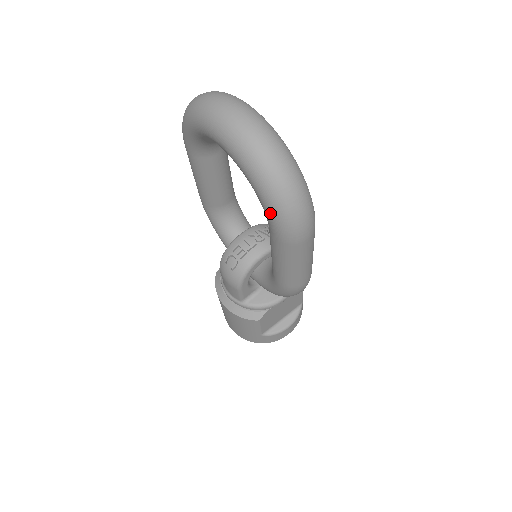
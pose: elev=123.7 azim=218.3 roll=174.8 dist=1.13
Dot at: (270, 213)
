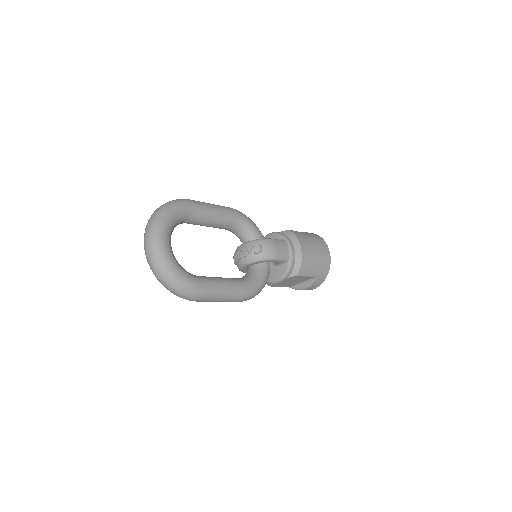
Dot at: occluded
